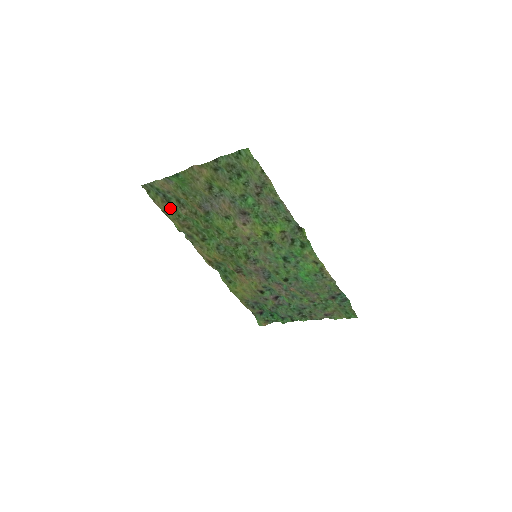
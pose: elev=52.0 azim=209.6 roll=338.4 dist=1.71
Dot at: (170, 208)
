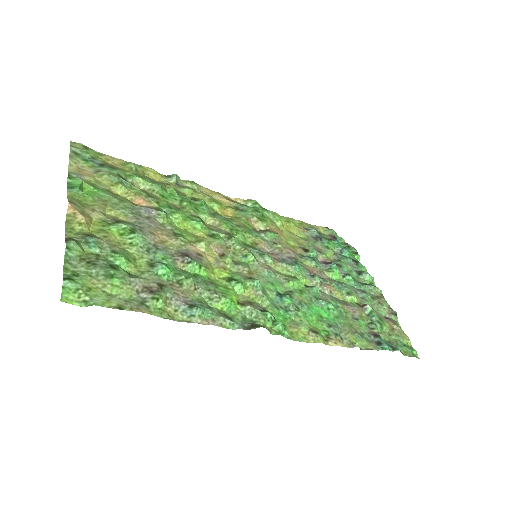
Dot at: (125, 169)
